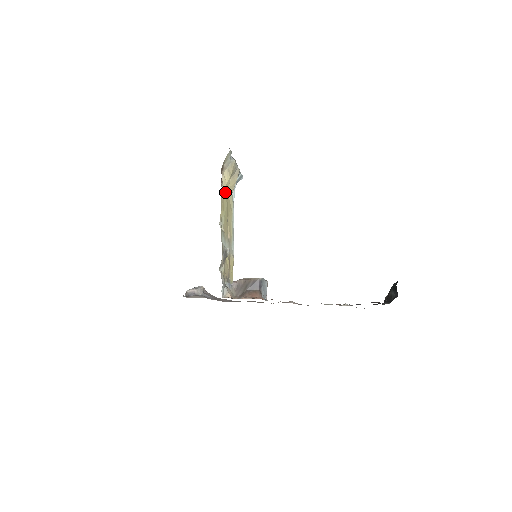
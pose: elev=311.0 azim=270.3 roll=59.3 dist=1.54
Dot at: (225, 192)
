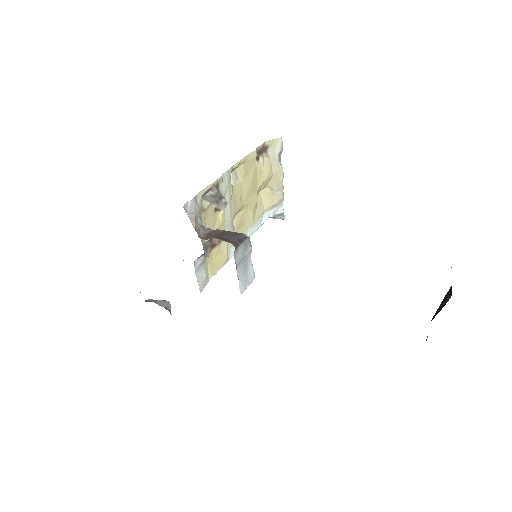
Dot at: (256, 172)
